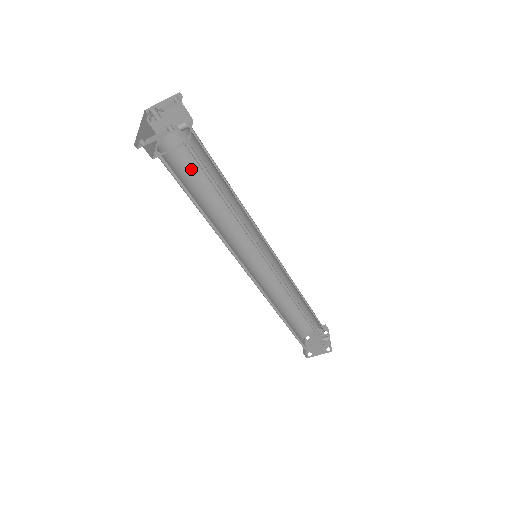
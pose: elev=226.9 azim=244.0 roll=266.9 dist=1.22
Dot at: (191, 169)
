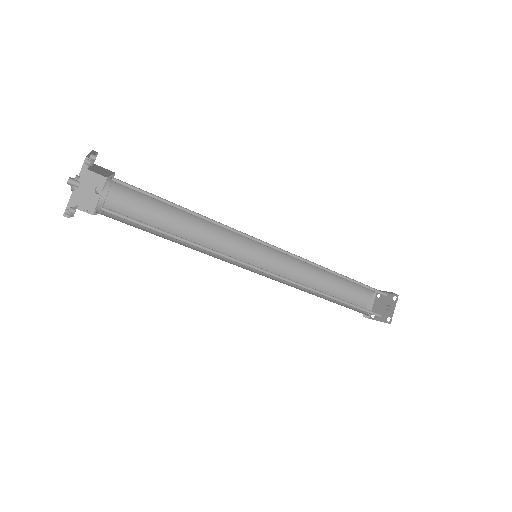
Dot at: (150, 198)
